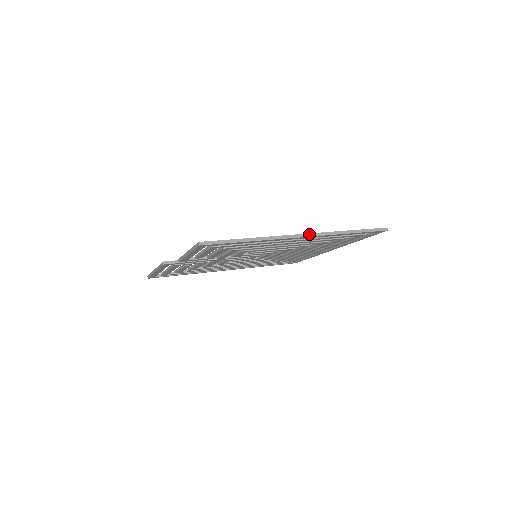
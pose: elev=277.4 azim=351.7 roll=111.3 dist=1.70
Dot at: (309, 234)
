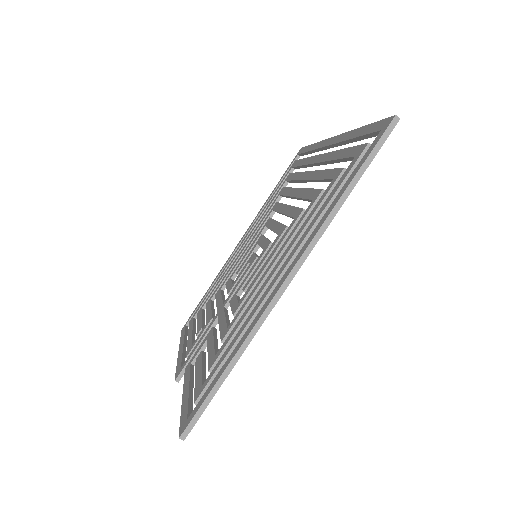
Dot at: (293, 270)
